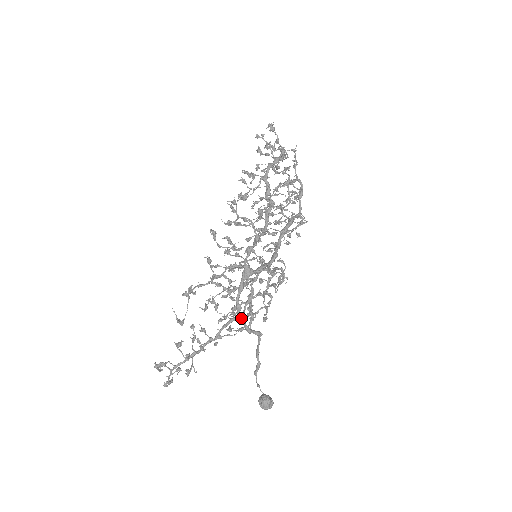
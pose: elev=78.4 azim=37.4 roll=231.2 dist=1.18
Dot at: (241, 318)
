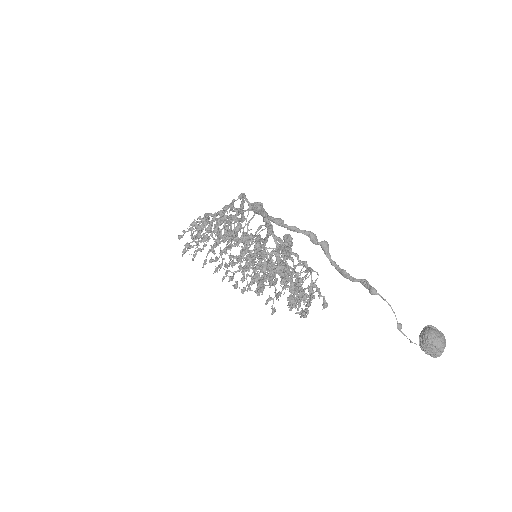
Dot at: (291, 226)
